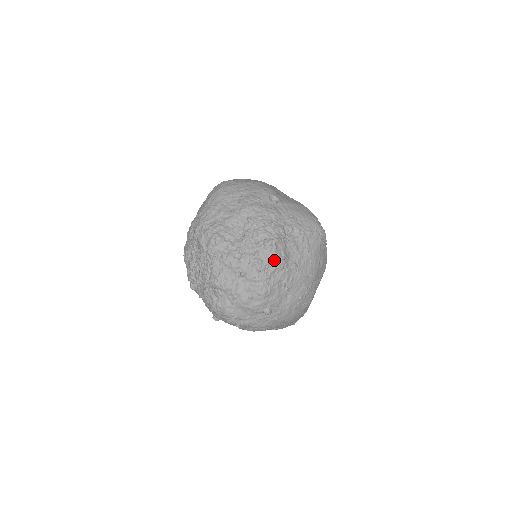
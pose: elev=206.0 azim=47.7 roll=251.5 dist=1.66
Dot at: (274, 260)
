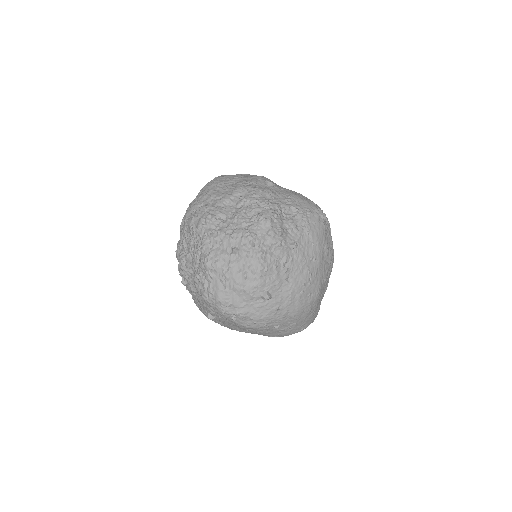
Dot at: (269, 234)
